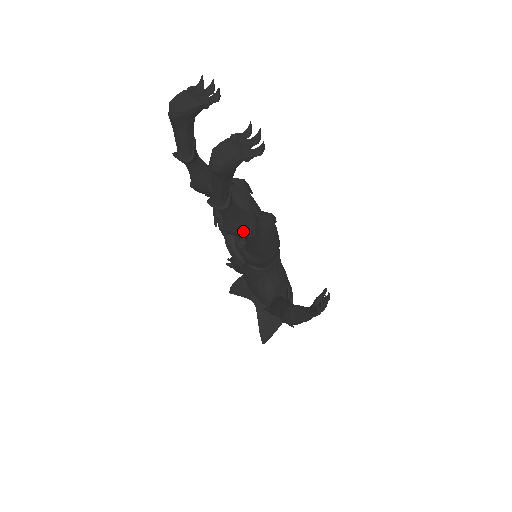
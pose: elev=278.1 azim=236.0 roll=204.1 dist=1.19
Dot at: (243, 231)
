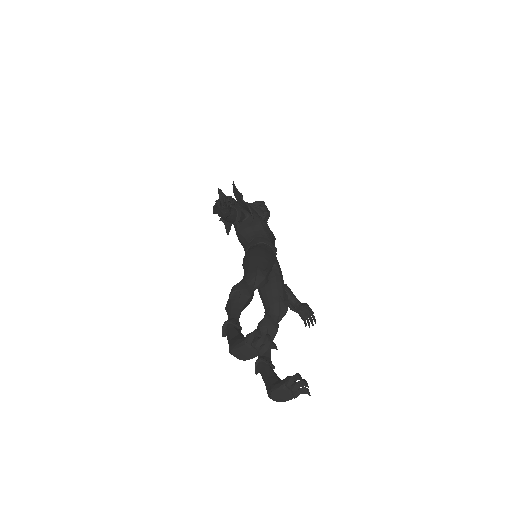
Dot at: occluded
